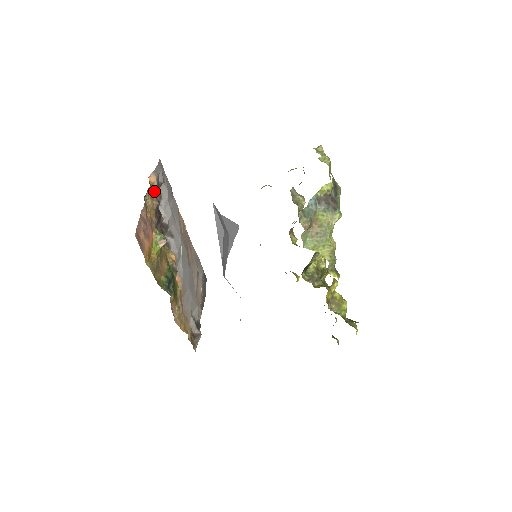
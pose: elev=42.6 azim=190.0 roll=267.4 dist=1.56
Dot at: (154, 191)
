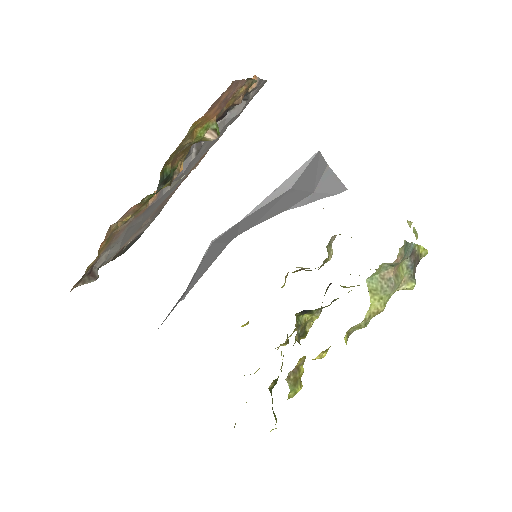
Dot at: occluded
